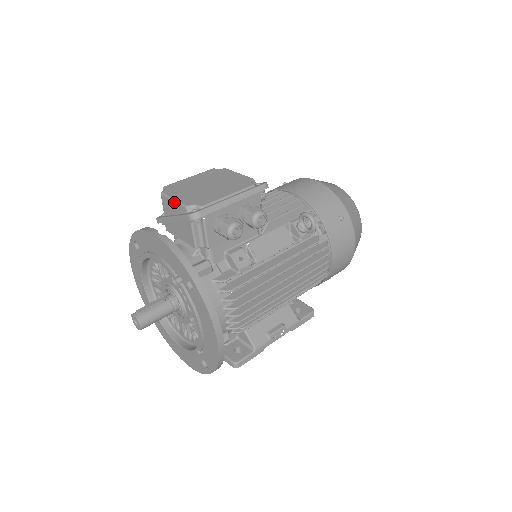
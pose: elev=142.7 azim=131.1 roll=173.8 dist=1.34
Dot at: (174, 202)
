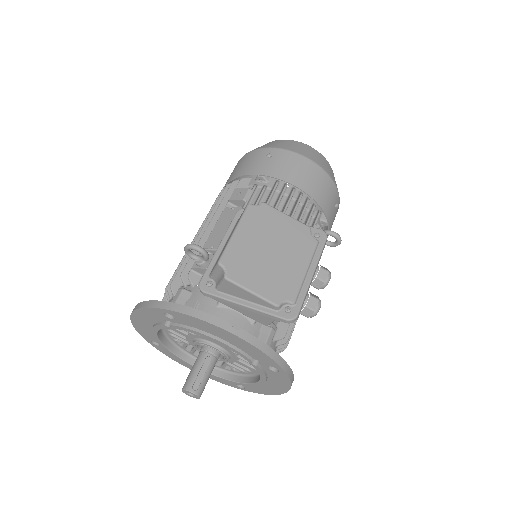
Dot at: (254, 296)
